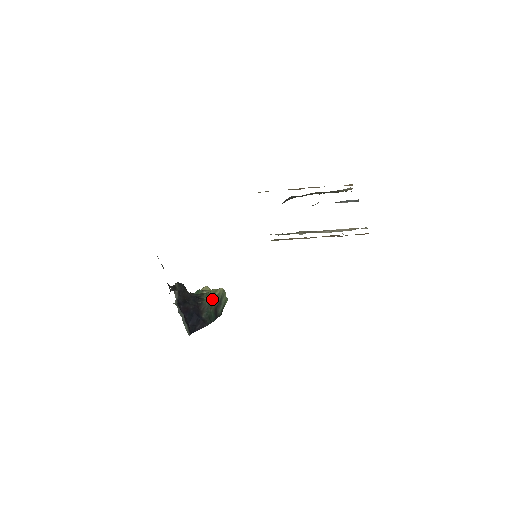
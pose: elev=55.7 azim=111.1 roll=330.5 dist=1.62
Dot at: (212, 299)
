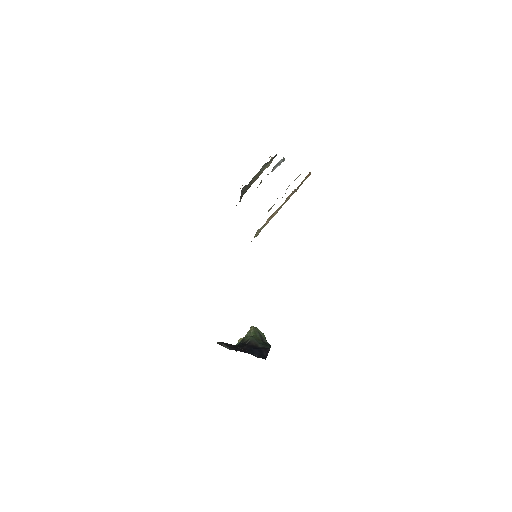
Dot at: (253, 335)
